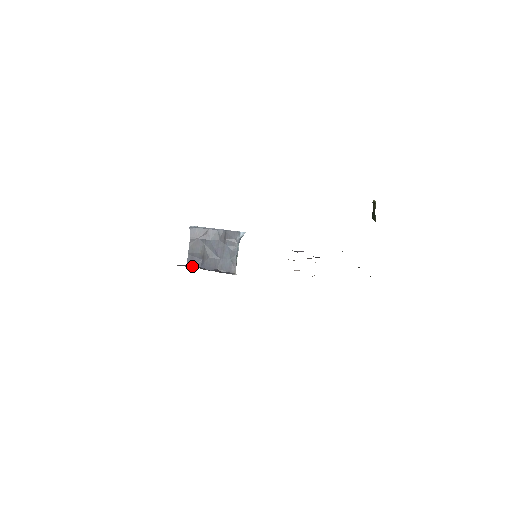
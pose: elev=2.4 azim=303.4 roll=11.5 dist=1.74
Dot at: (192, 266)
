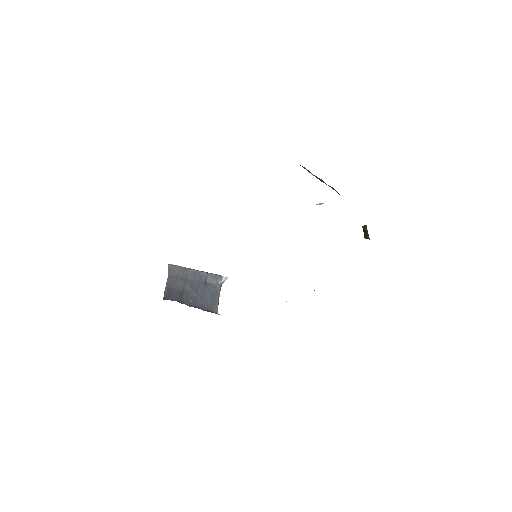
Dot at: occluded
